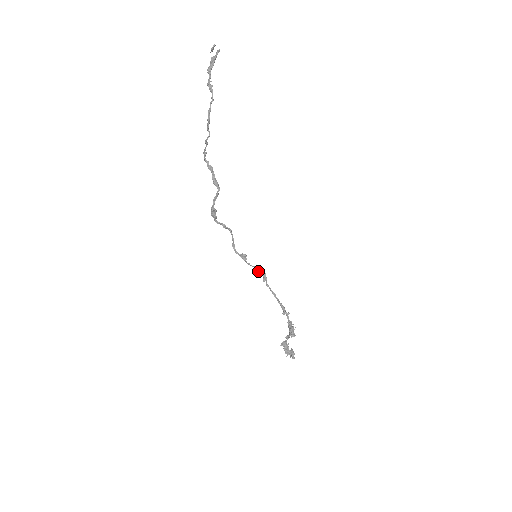
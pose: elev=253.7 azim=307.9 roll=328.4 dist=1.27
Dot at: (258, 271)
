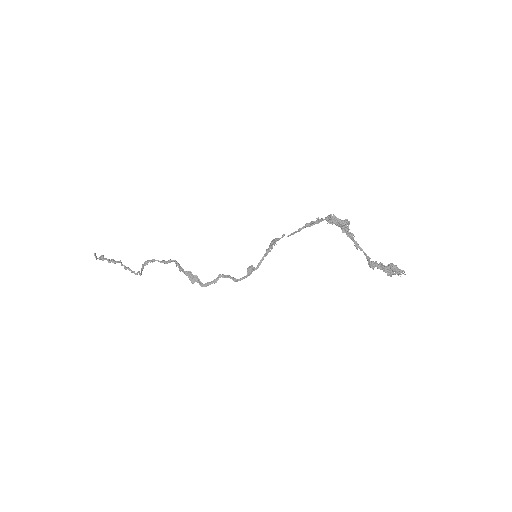
Dot at: (268, 251)
